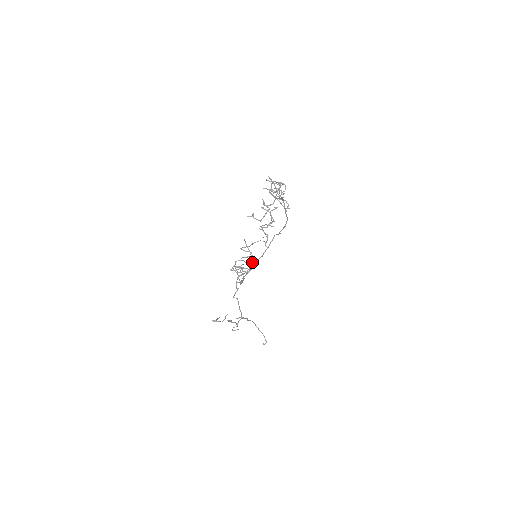
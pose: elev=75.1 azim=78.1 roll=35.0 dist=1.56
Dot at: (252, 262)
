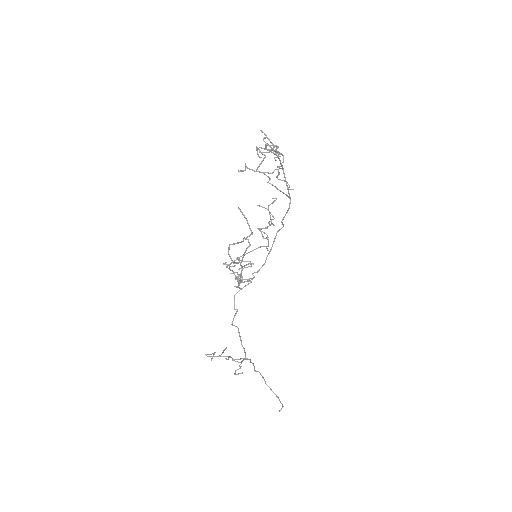
Dot at: occluded
